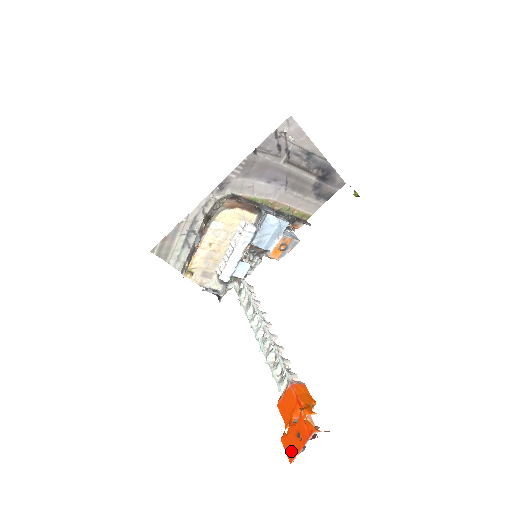
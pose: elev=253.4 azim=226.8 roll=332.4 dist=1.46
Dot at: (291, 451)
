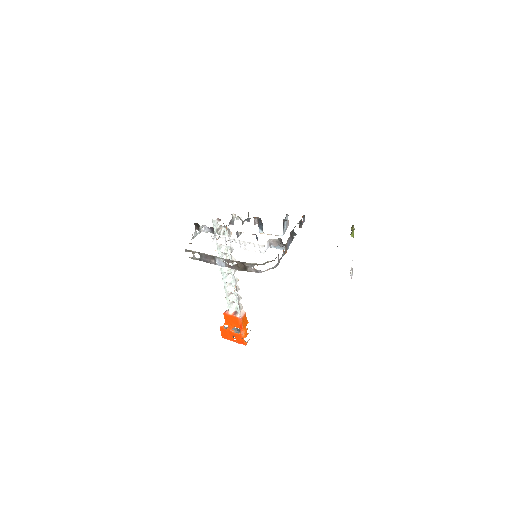
Dot at: (225, 336)
